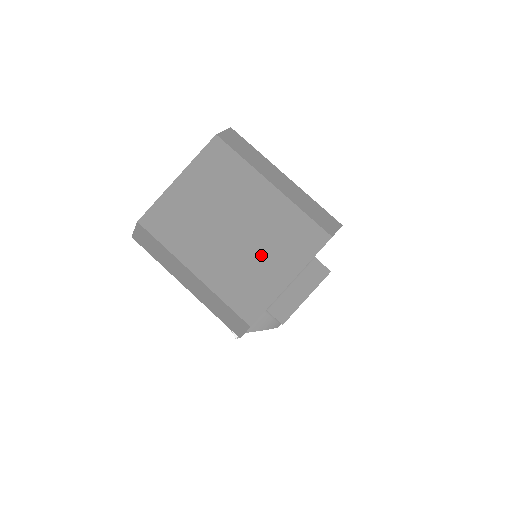
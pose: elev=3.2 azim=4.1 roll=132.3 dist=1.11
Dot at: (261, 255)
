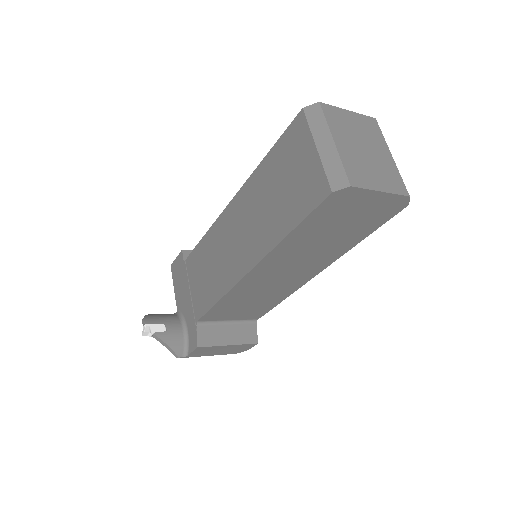
Dot at: (373, 169)
